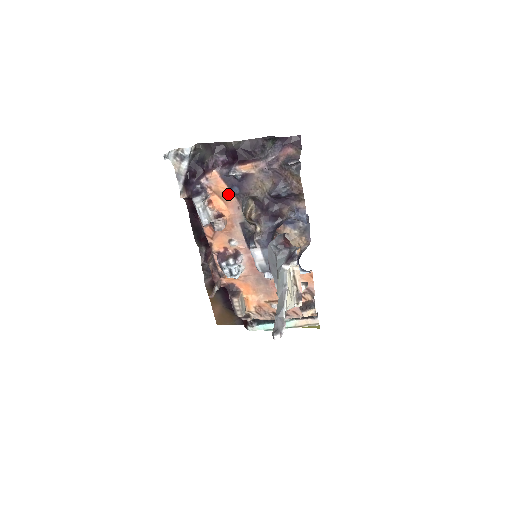
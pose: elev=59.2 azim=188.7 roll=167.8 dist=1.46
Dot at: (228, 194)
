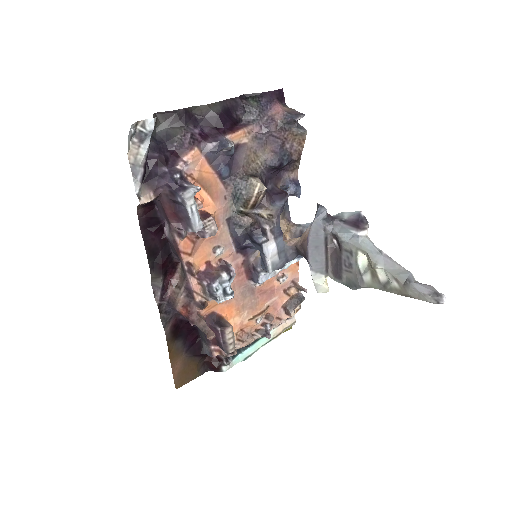
Dot at: (213, 180)
